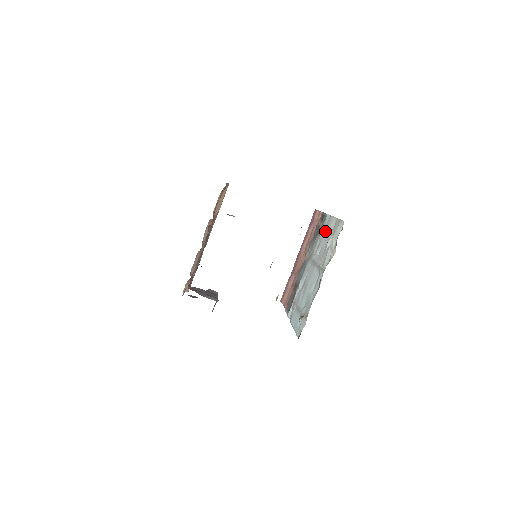
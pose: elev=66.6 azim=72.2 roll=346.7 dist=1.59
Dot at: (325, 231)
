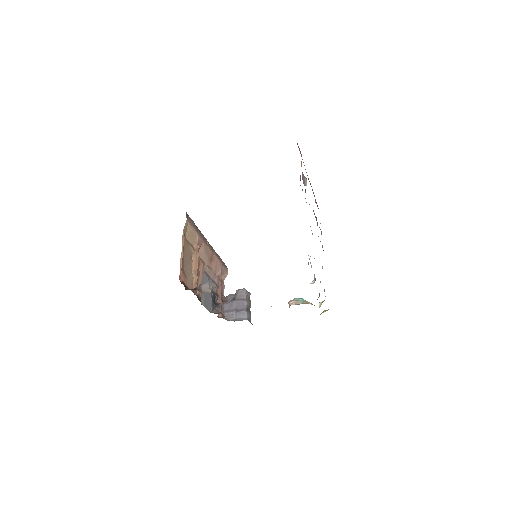
Dot at: occluded
